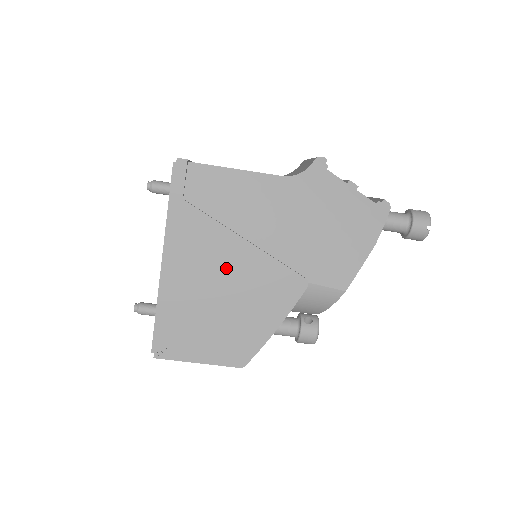
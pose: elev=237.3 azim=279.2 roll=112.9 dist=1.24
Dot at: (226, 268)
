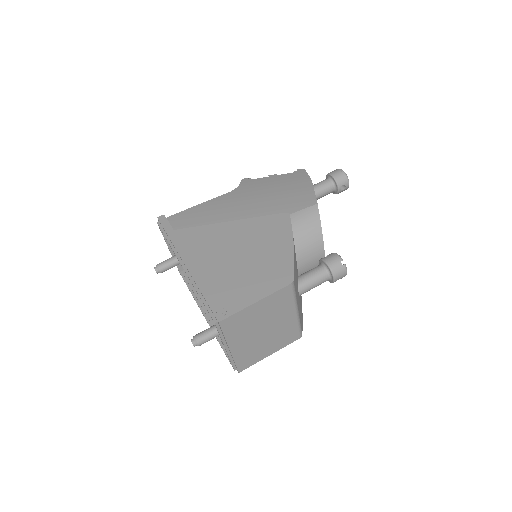
Dot at: (228, 241)
